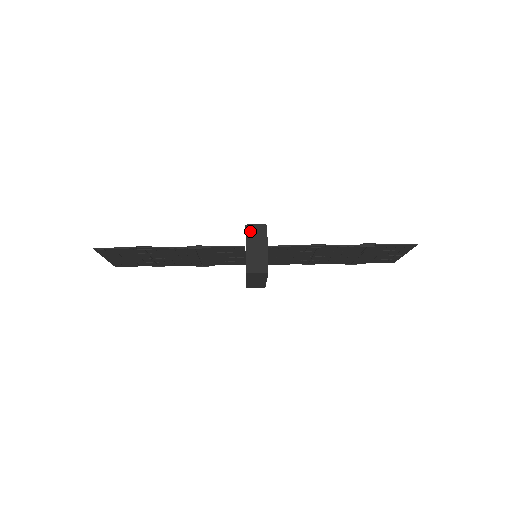
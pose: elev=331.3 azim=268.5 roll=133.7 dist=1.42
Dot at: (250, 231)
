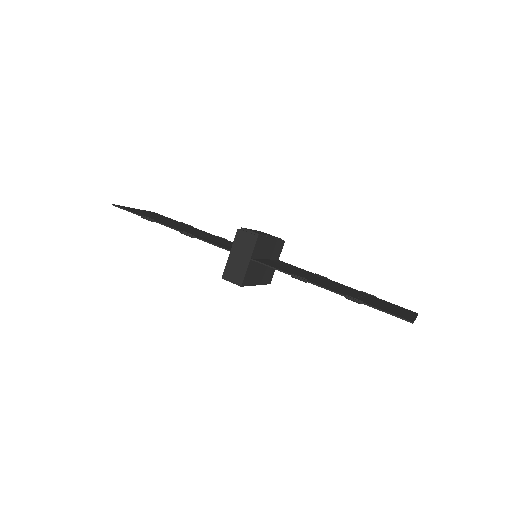
Dot at: (240, 236)
